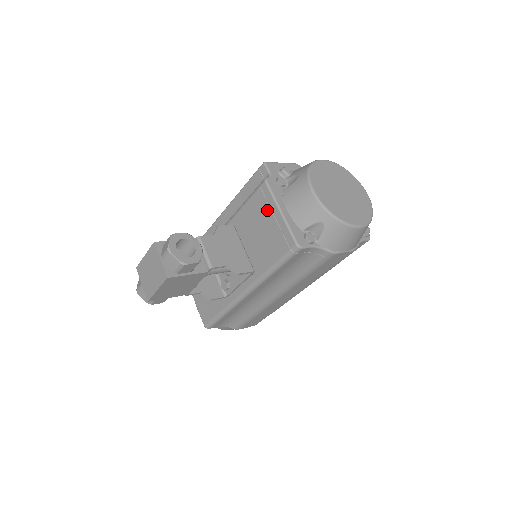
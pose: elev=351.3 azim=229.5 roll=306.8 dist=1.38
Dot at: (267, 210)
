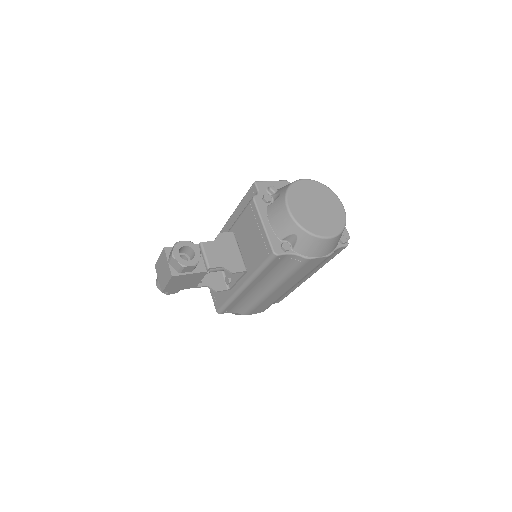
Dot at: (254, 222)
